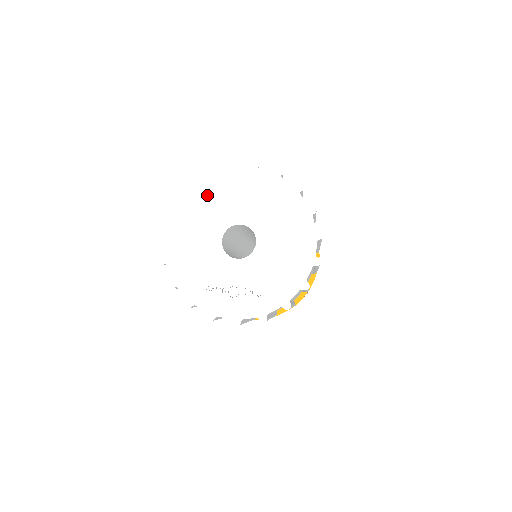
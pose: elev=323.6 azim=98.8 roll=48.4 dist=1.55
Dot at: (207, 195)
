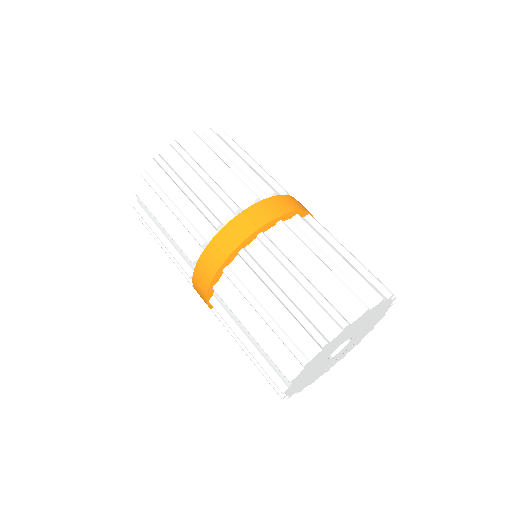
Dot at: occluded
